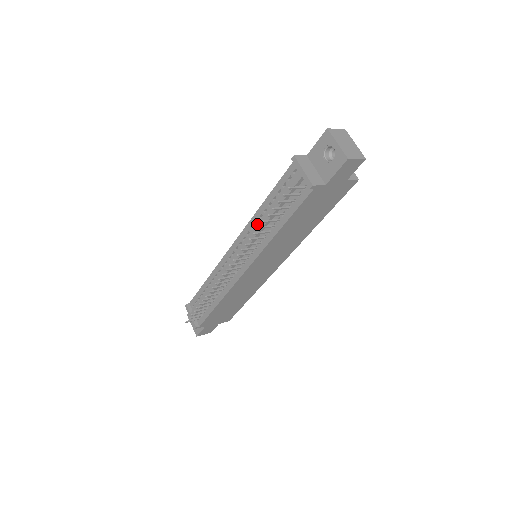
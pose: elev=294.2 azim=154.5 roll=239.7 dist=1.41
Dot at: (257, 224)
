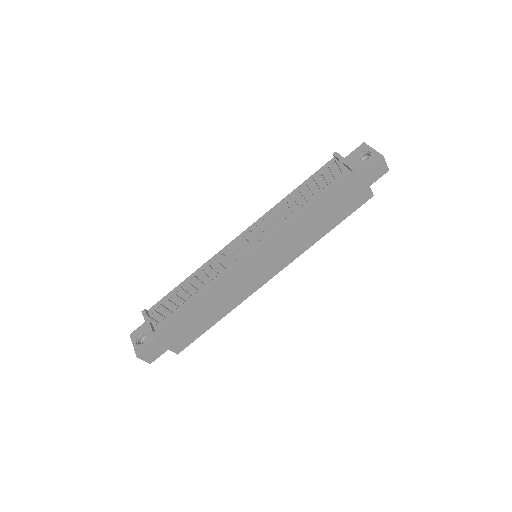
Dot at: occluded
